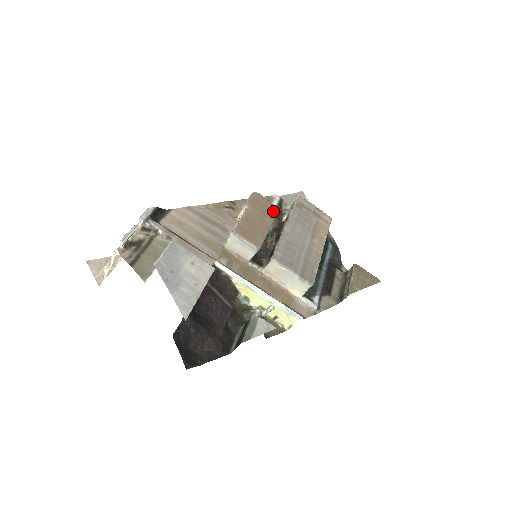
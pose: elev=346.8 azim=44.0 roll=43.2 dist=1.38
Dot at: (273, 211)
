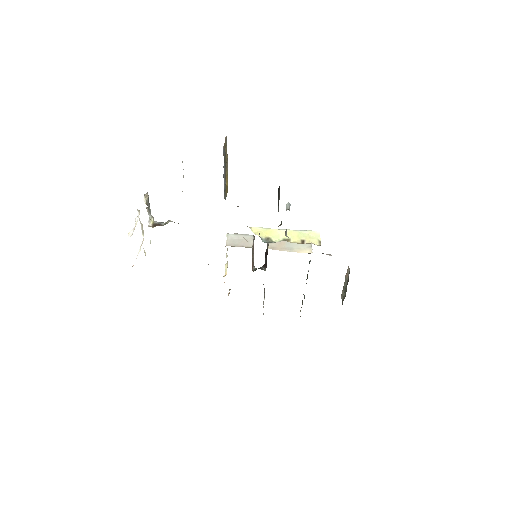
Dot at: occluded
